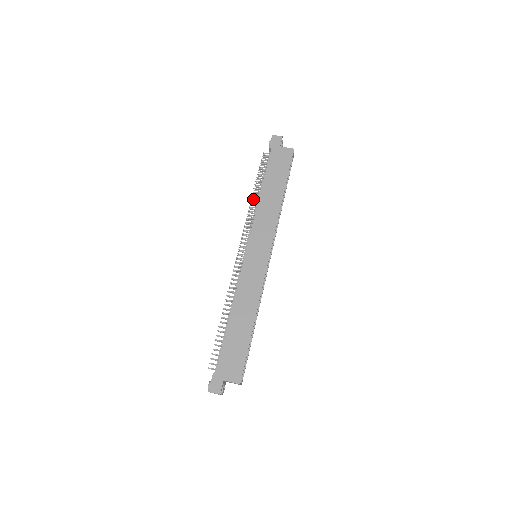
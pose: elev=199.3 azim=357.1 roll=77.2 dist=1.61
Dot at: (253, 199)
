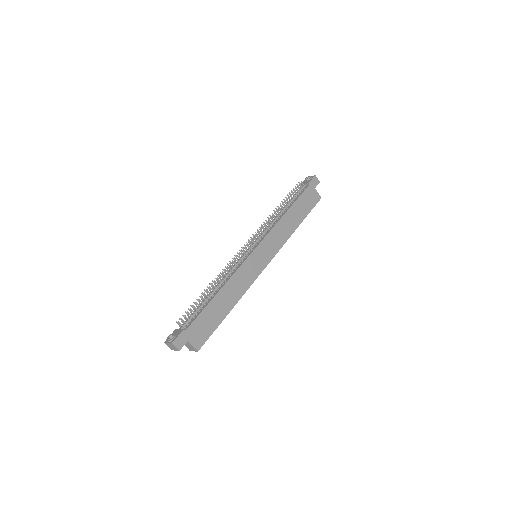
Dot at: occluded
